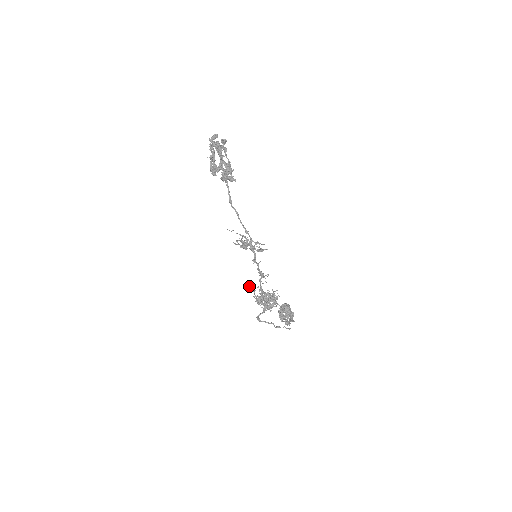
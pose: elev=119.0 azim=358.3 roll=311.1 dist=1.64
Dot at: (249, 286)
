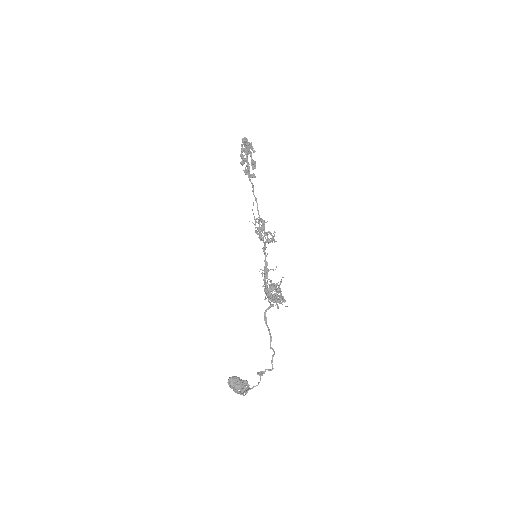
Dot at: occluded
